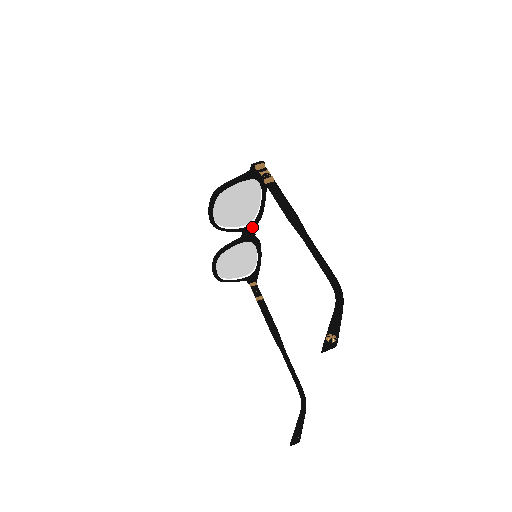
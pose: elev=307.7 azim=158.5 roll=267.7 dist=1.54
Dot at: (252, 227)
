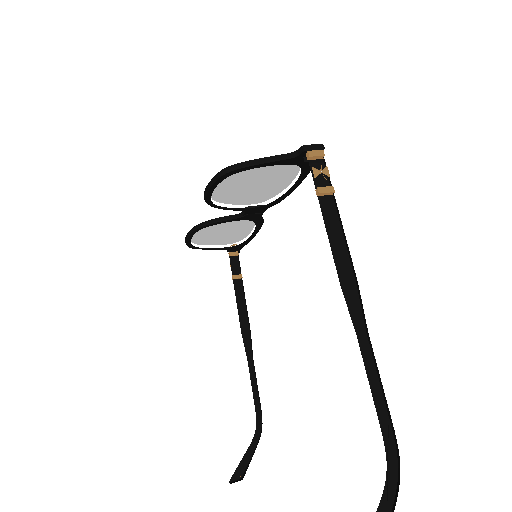
Dot at: (262, 208)
